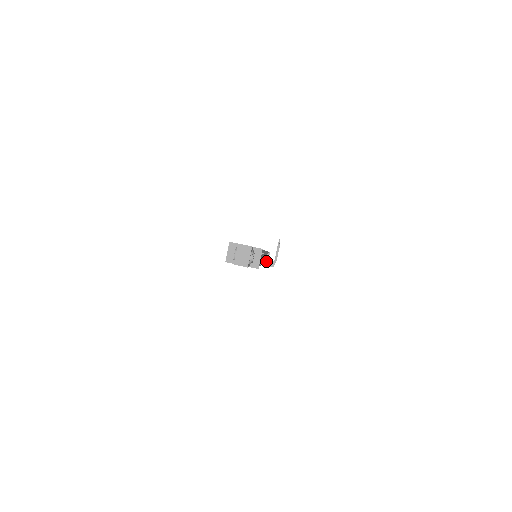
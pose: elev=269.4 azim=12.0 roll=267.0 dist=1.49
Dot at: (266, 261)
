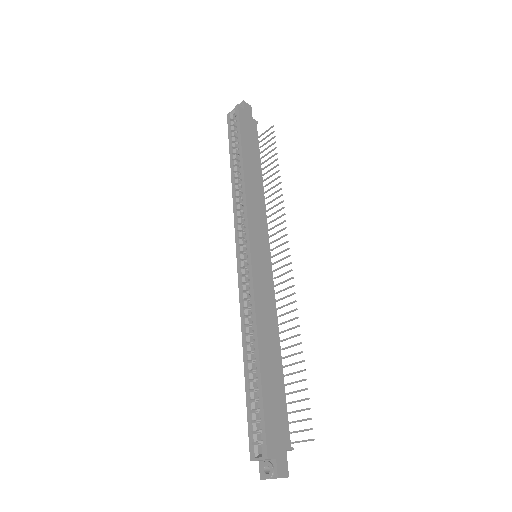
Dot at: occluded
